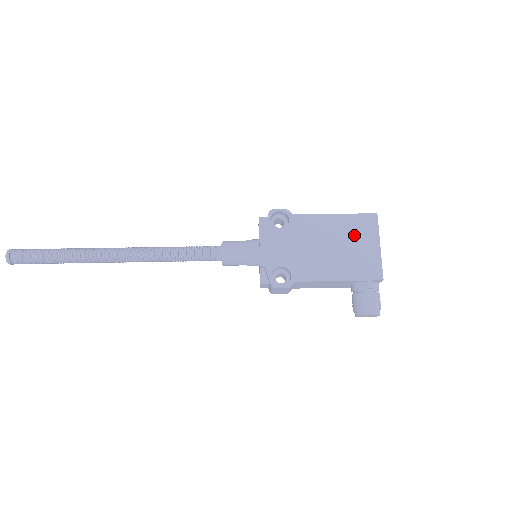
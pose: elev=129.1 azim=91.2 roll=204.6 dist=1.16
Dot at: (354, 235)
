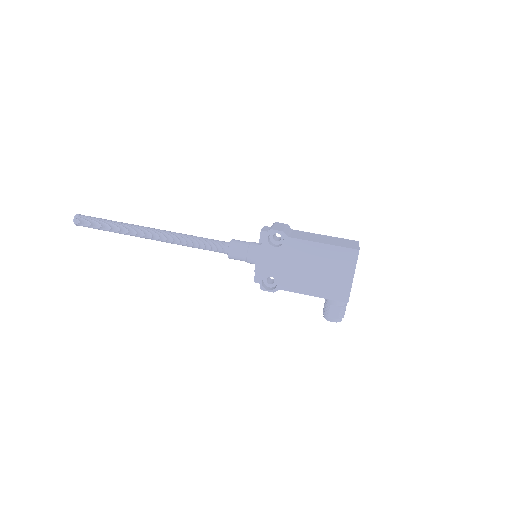
Dot at: (334, 264)
